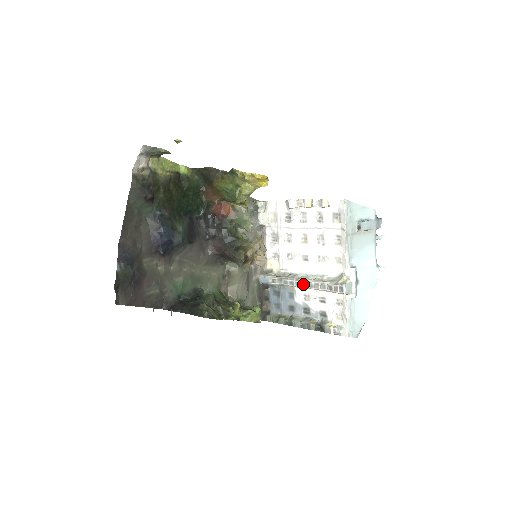
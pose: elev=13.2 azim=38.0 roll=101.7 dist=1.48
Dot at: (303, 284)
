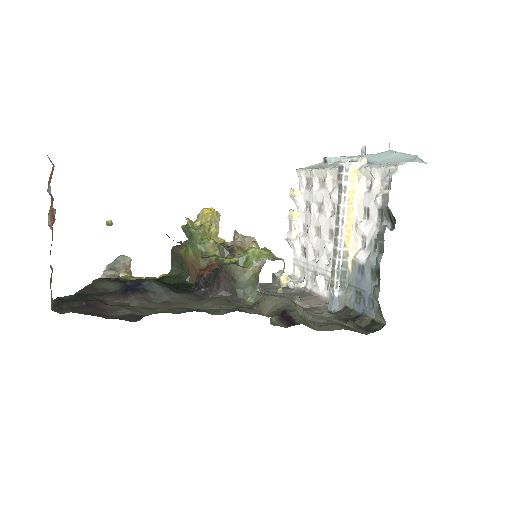
Dot at: (336, 233)
